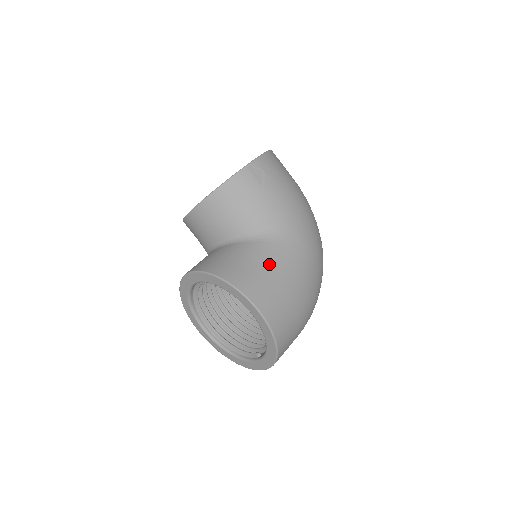
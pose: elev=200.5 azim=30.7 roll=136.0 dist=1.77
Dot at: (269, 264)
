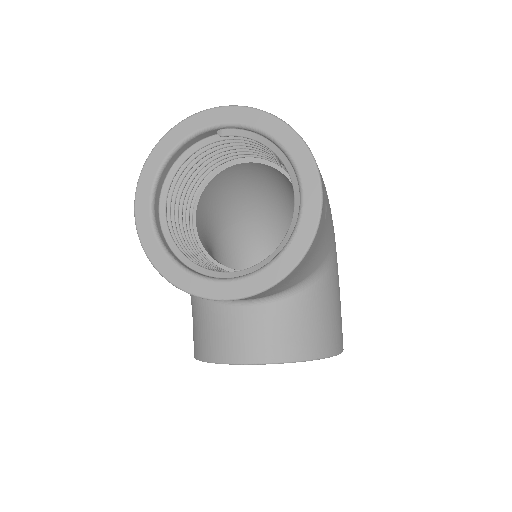
Dot at: (334, 299)
